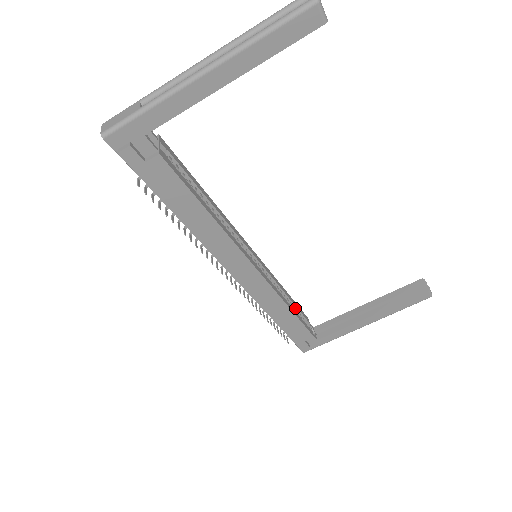
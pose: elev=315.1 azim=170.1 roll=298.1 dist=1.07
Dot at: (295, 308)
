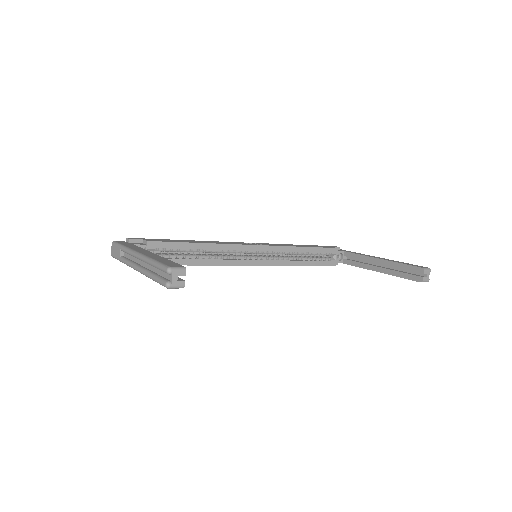
Dot at: (316, 252)
